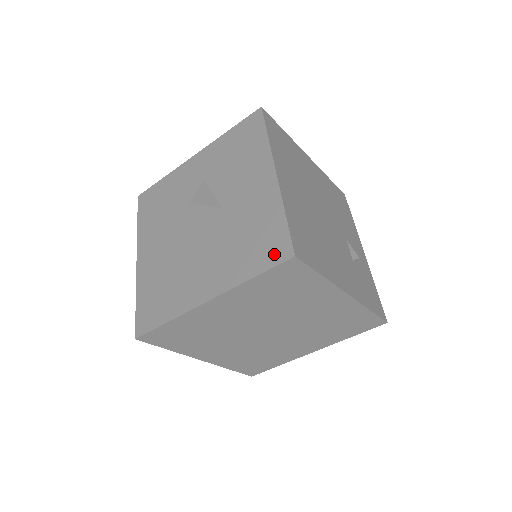
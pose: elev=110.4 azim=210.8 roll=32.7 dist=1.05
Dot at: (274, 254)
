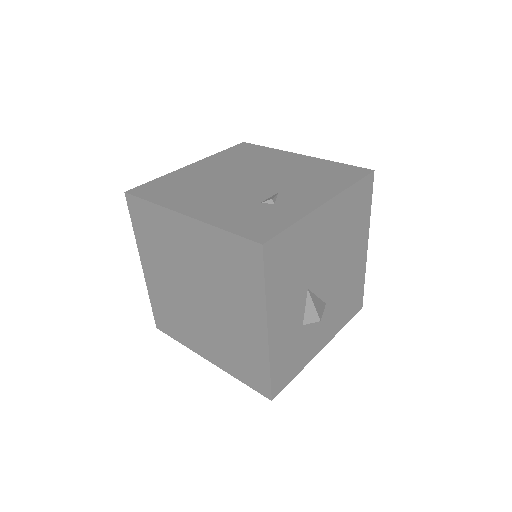
Dot at: occluded
